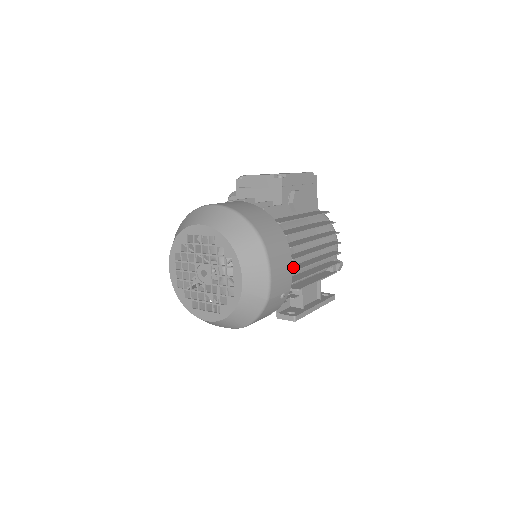
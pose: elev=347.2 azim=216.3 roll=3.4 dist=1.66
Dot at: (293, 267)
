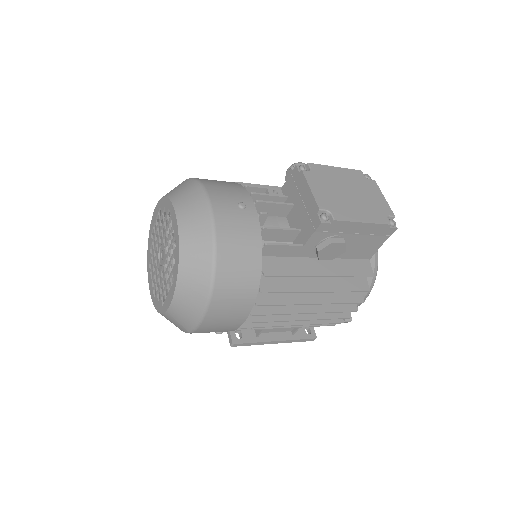
Dot at: occluded
